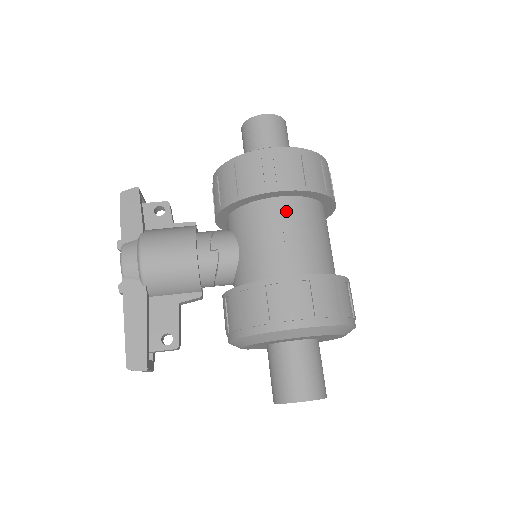
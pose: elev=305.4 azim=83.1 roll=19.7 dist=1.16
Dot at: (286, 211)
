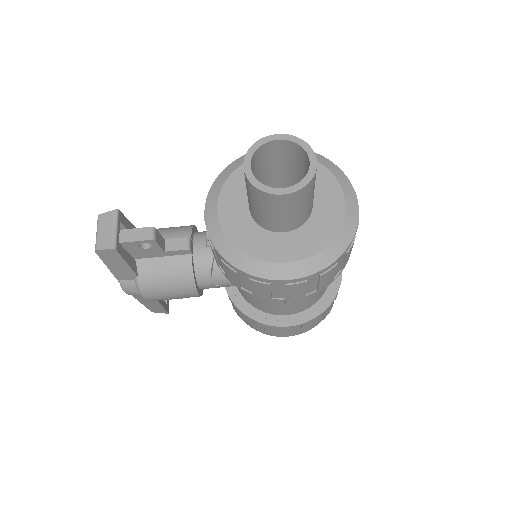
Dot at: occluded
